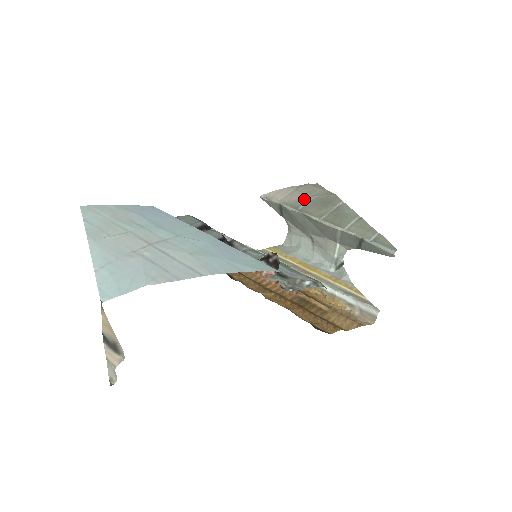
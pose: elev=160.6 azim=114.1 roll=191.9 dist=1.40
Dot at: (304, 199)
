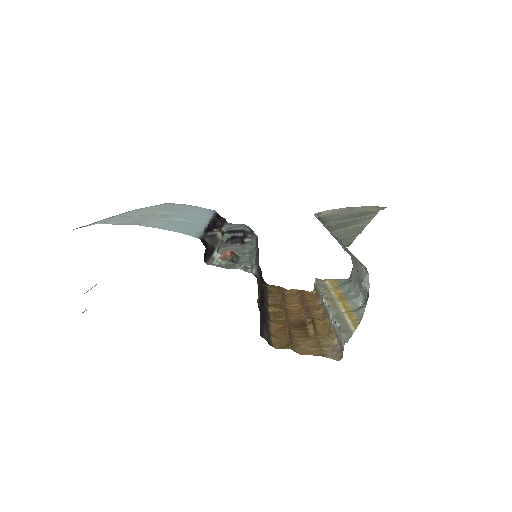
Dot at: (342, 213)
